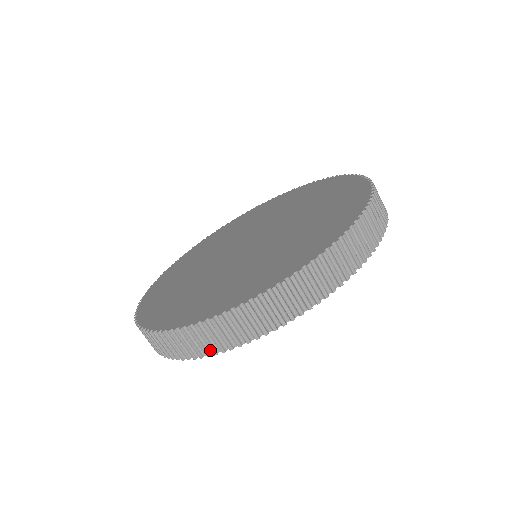
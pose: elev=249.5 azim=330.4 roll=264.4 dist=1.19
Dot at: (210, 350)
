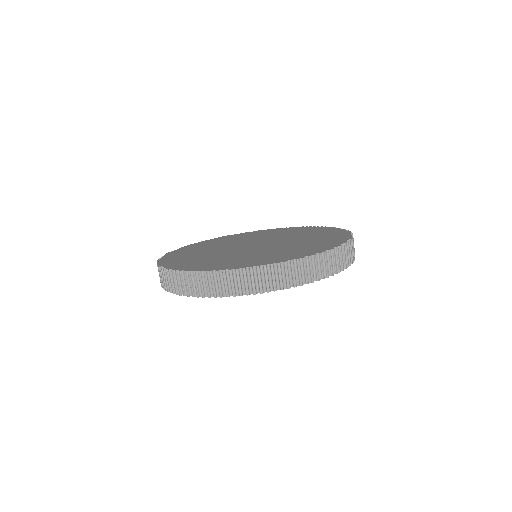
Dot at: (168, 288)
